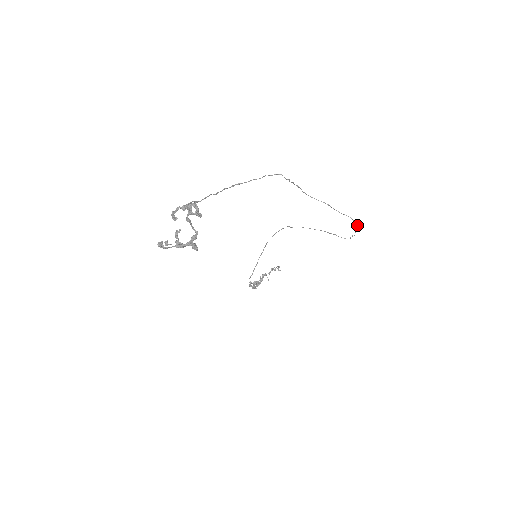
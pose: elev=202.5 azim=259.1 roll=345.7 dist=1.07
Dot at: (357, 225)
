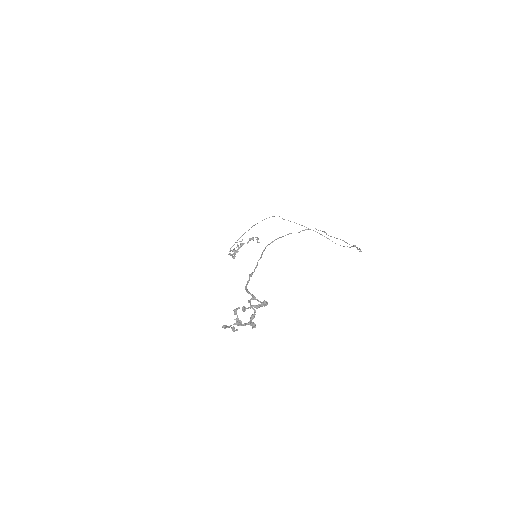
Dot at: (360, 251)
